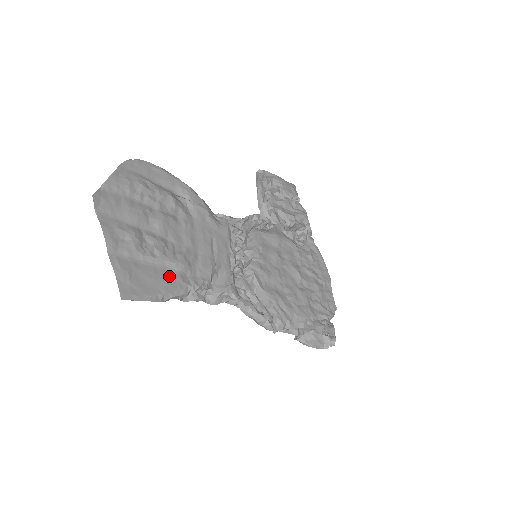
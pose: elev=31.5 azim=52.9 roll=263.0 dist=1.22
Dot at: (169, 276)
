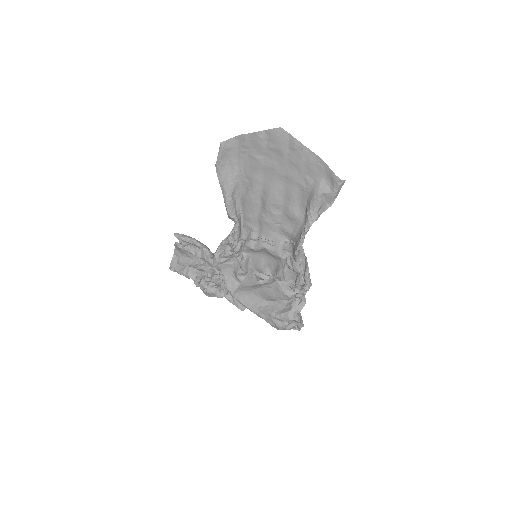
Dot at: occluded
